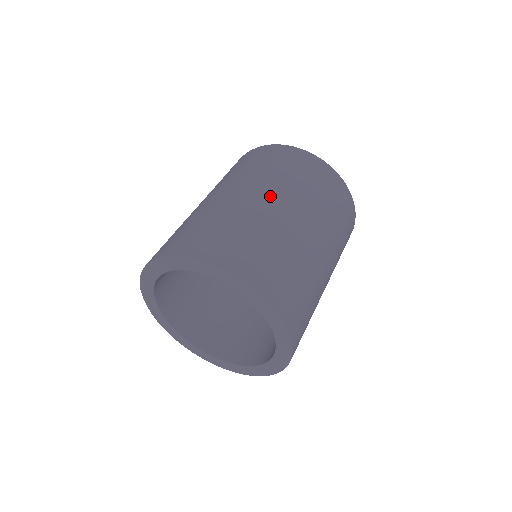
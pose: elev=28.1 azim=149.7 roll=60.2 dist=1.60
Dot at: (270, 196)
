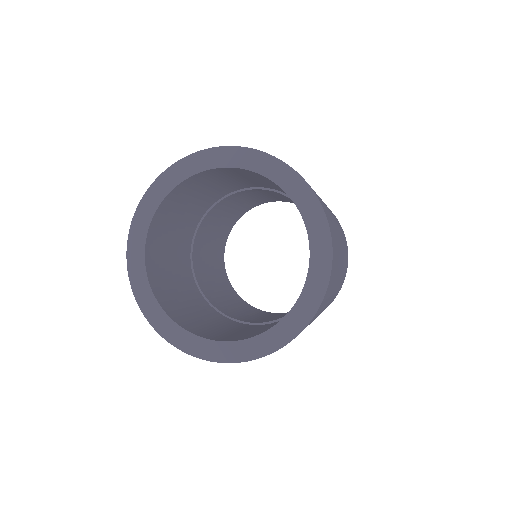
Dot at: occluded
